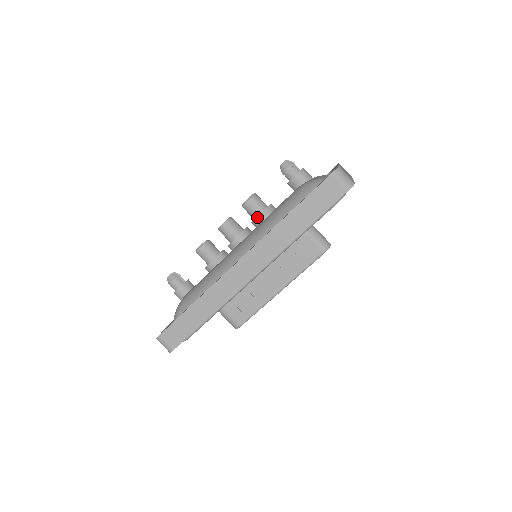
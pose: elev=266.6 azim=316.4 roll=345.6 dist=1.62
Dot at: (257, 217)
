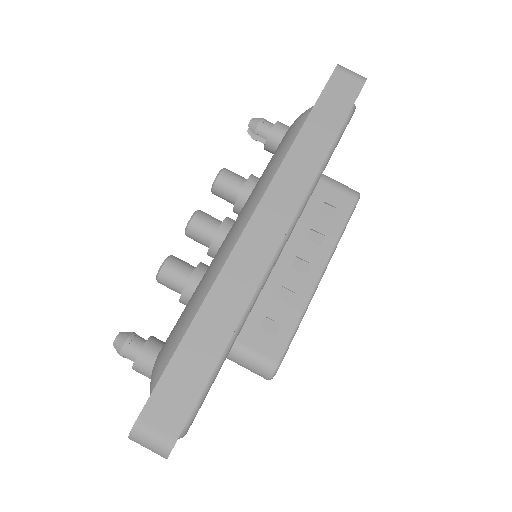
Dot at: (243, 187)
